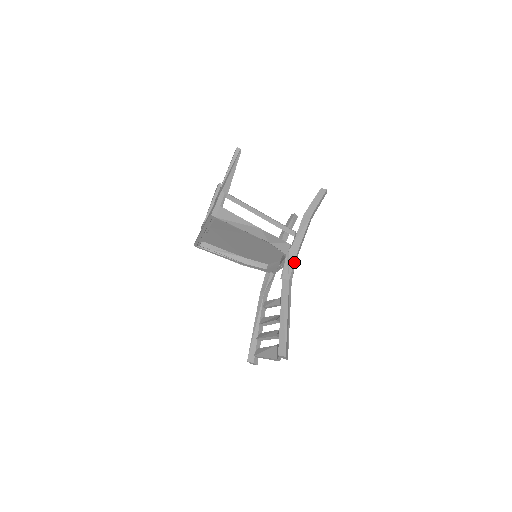
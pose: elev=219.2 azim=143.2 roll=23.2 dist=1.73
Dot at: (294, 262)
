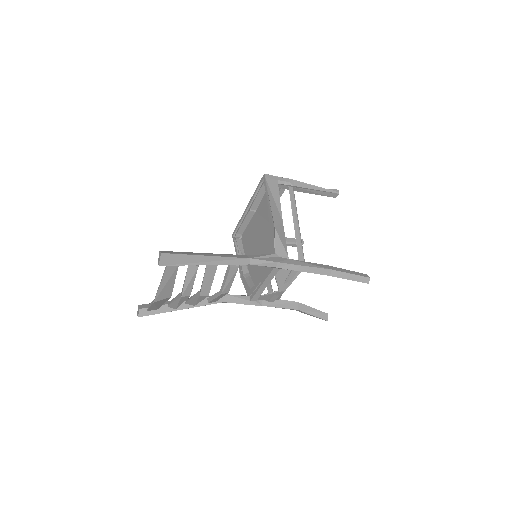
Dot at: (272, 261)
